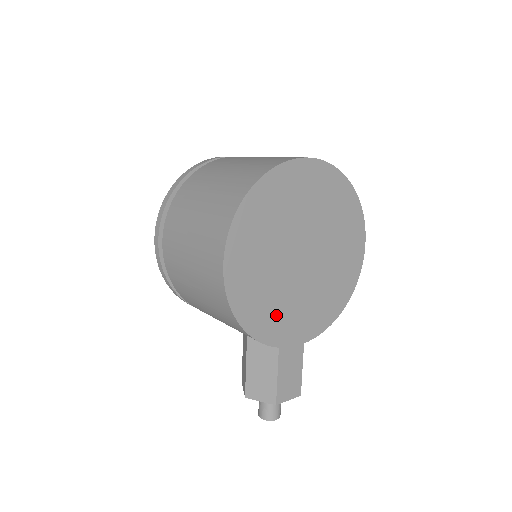
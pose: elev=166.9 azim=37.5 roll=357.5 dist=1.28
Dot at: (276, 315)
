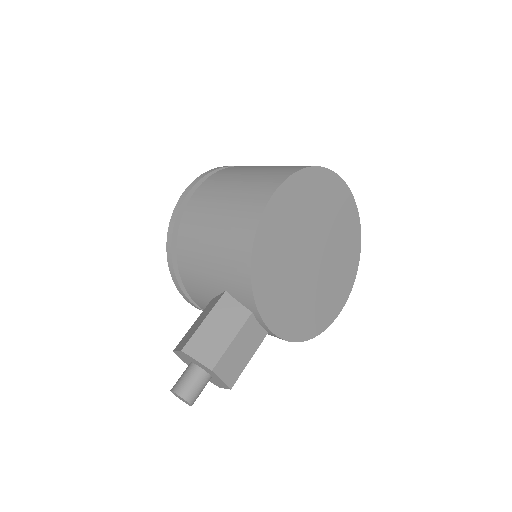
Dot at: (273, 276)
